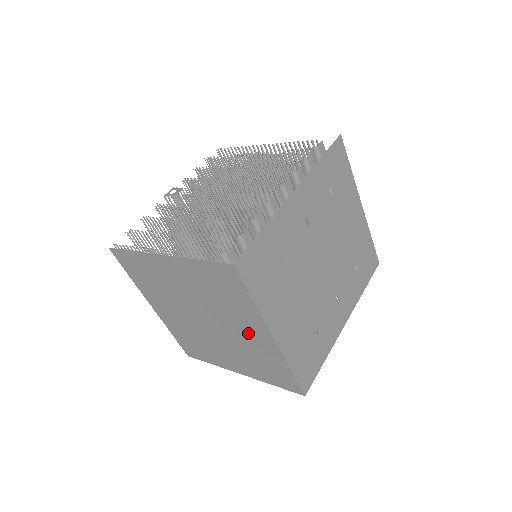
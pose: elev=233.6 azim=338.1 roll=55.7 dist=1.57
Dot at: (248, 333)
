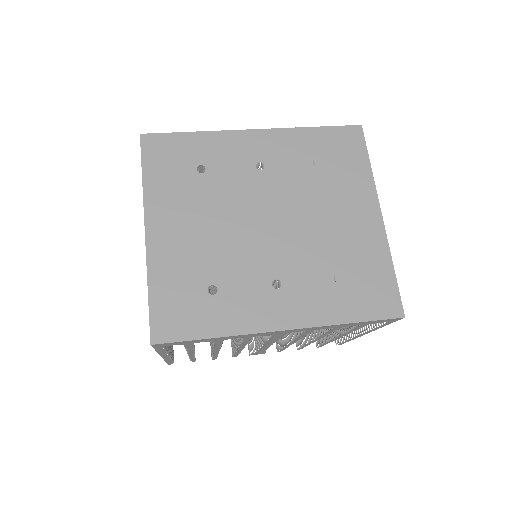
Dot at: occluded
